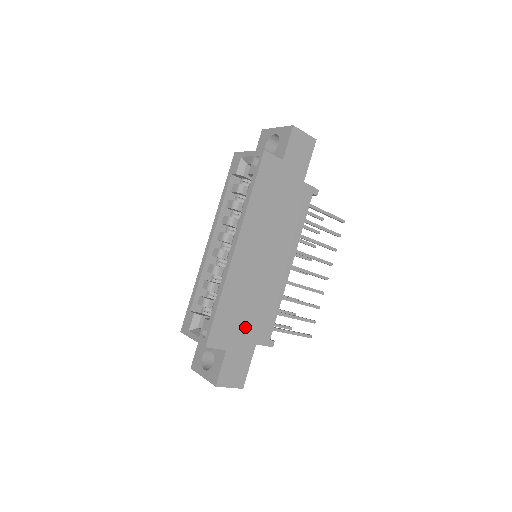
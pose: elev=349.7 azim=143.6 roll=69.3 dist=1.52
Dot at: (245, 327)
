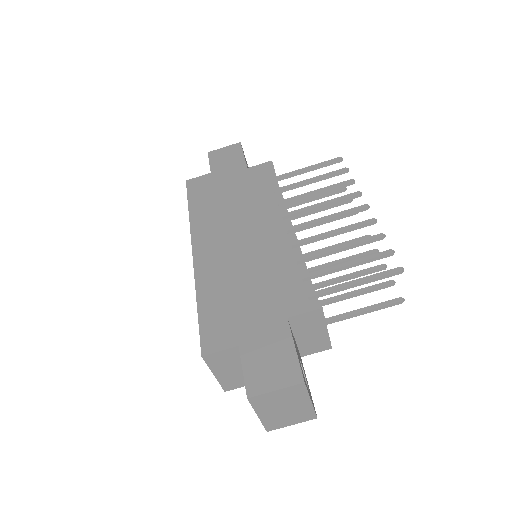
Dot at: (254, 308)
